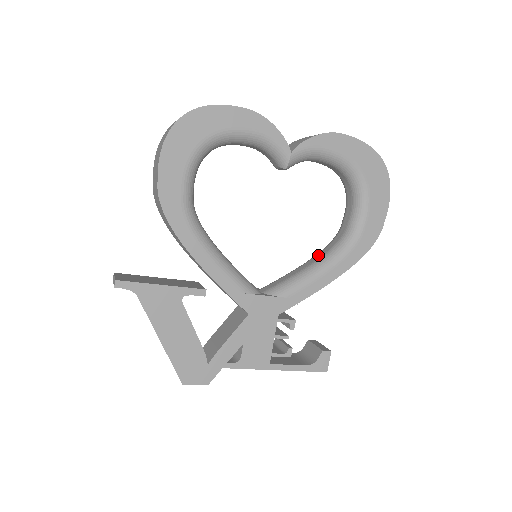
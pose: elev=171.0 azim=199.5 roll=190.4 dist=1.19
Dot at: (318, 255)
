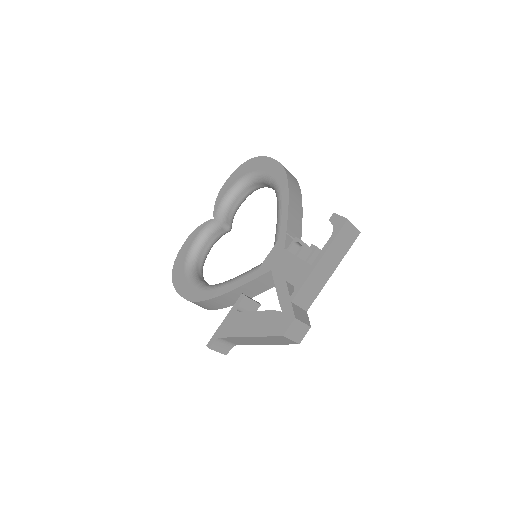
Dot at: occluded
